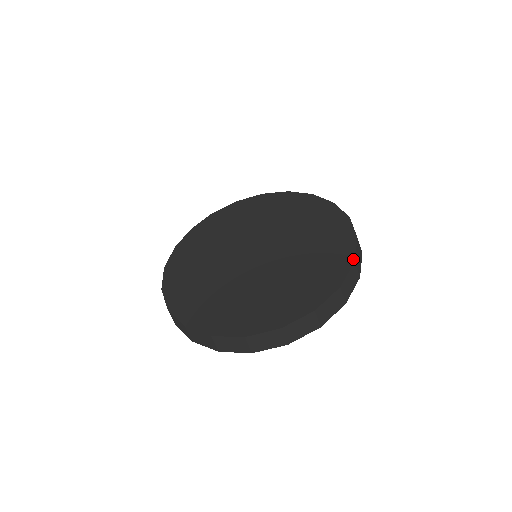
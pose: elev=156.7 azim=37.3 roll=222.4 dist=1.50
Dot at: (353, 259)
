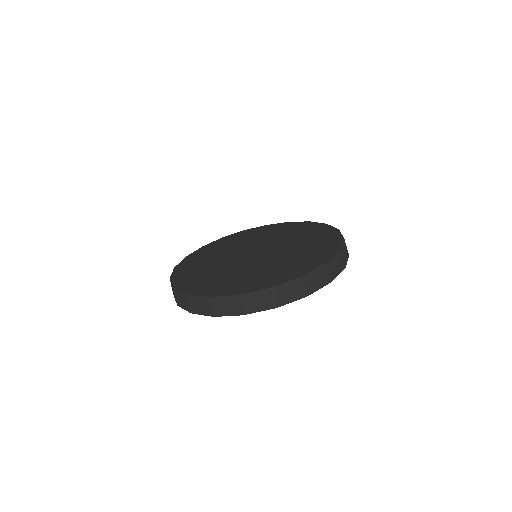
Dot at: (273, 285)
